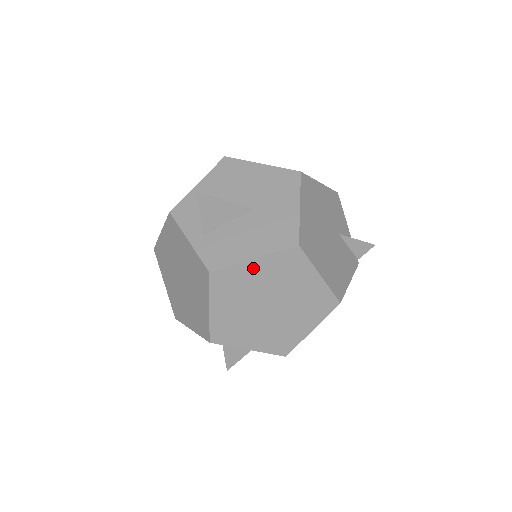
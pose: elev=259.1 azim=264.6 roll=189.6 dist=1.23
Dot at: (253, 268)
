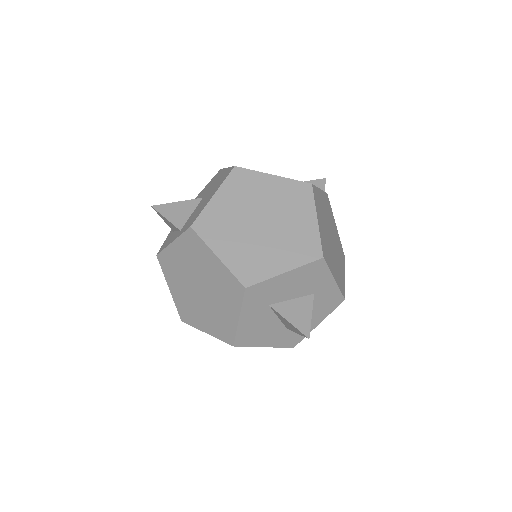
Dot at: (219, 202)
